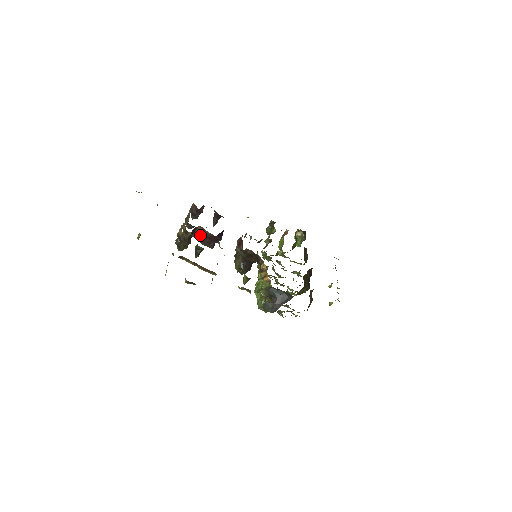
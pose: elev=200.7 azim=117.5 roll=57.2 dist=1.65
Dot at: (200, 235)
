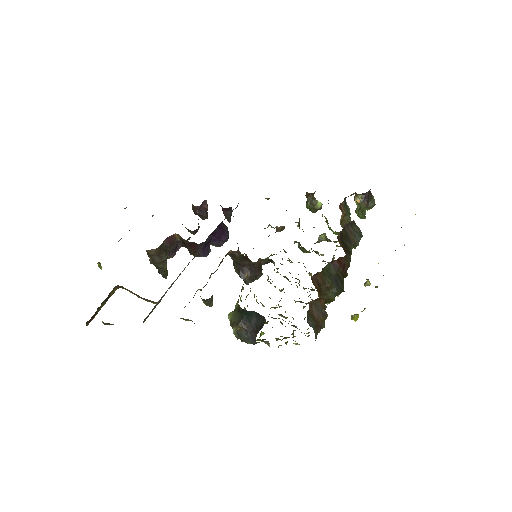
Dot at: (184, 244)
